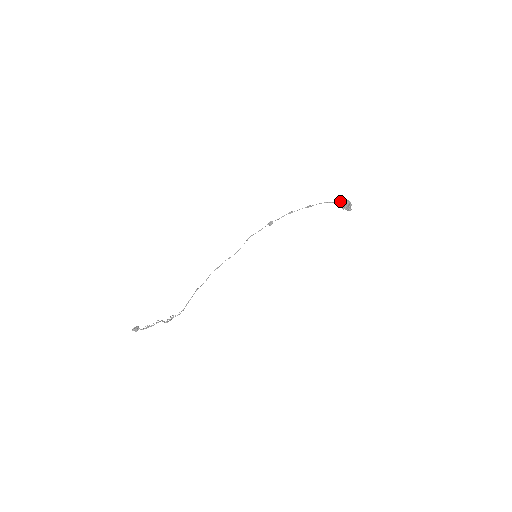
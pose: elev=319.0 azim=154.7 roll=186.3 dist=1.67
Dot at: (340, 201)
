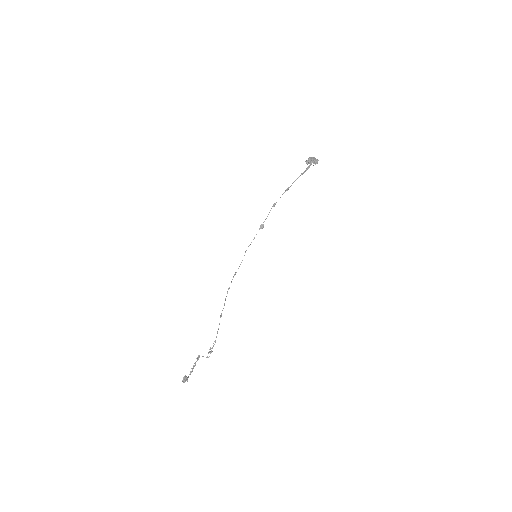
Dot at: (310, 165)
